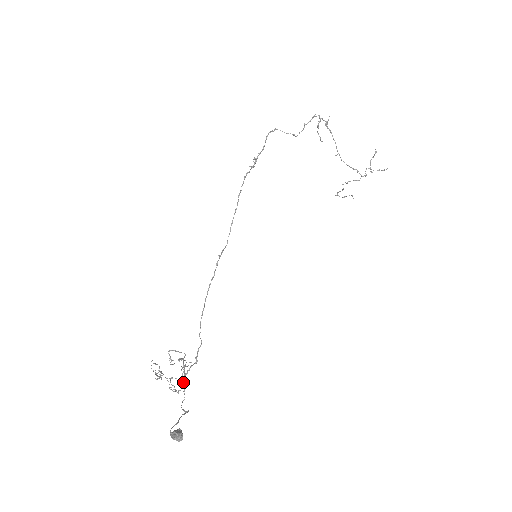
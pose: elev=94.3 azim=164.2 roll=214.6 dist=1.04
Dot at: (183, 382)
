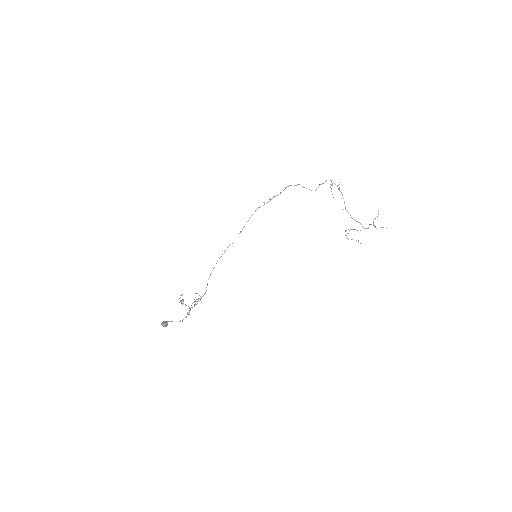
Dot at: (190, 309)
